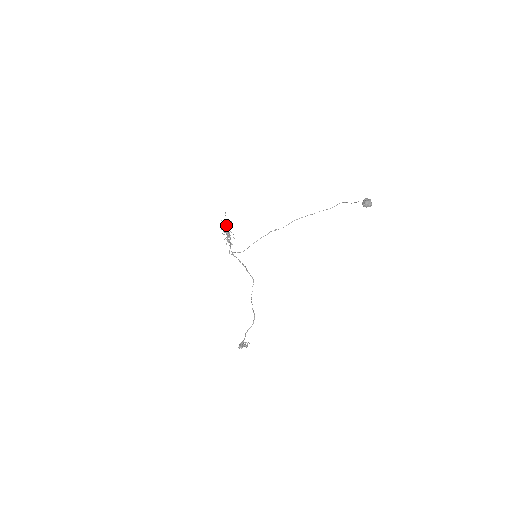
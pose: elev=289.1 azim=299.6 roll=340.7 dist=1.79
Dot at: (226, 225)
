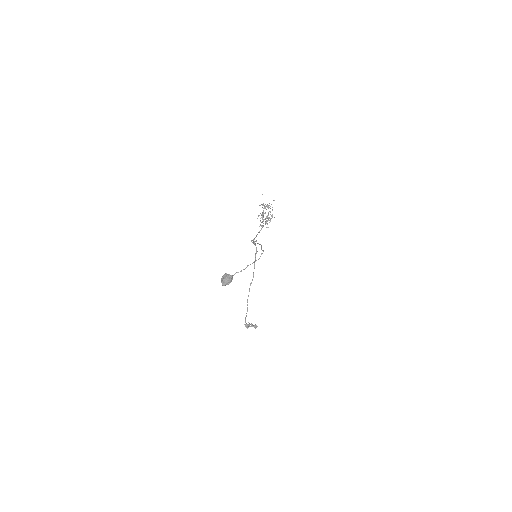
Dot at: (264, 207)
